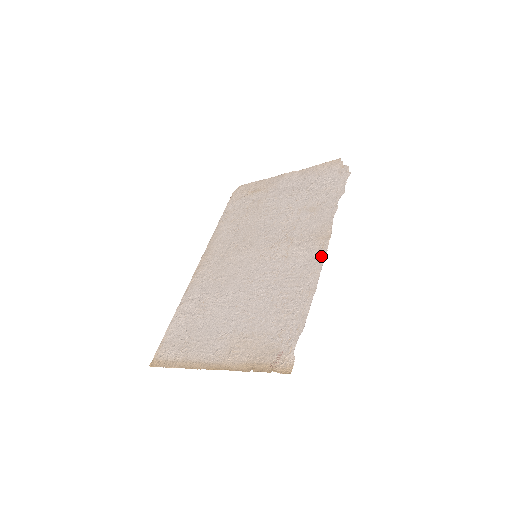
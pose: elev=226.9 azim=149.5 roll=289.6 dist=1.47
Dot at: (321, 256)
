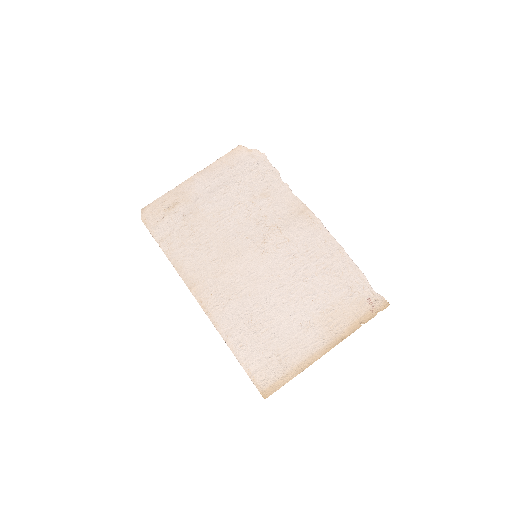
Dot at: (318, 224)
